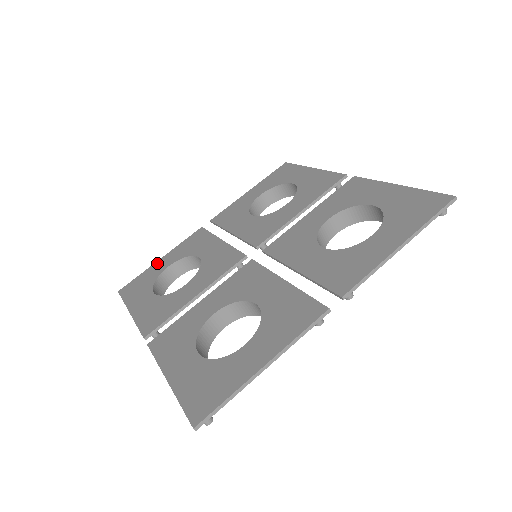
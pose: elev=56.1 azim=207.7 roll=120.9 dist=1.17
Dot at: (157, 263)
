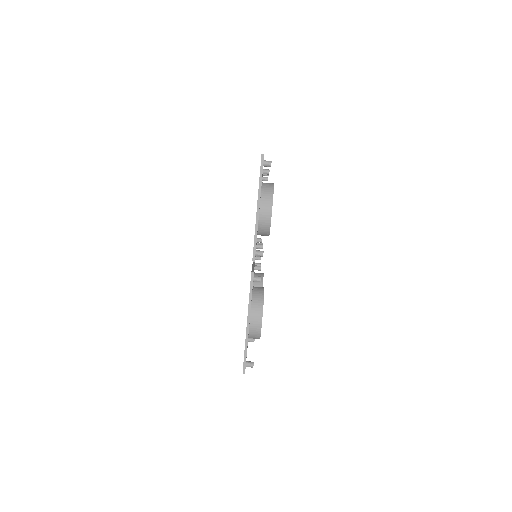
Dot at: occluded
